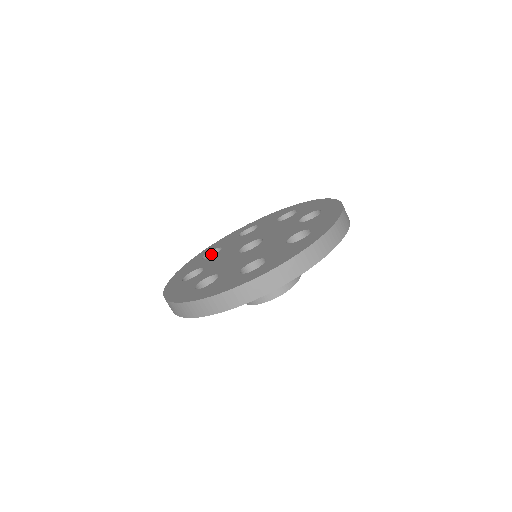
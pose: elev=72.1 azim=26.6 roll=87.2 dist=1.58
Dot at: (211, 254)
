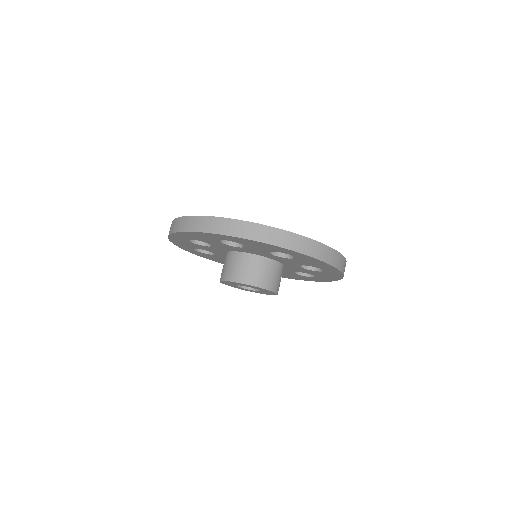
Dot at: occluded
